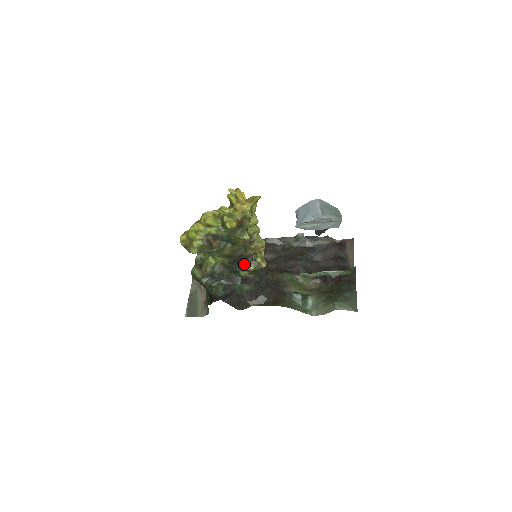
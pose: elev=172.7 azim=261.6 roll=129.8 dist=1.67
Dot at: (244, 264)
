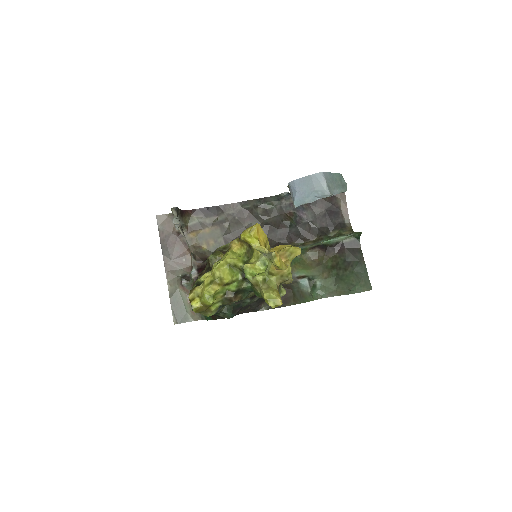
Dot at: occluded
